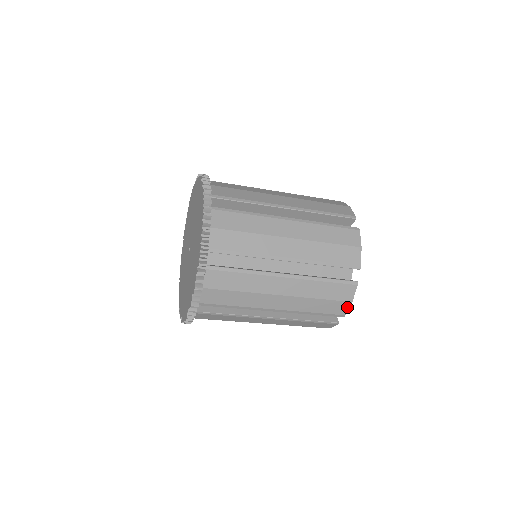
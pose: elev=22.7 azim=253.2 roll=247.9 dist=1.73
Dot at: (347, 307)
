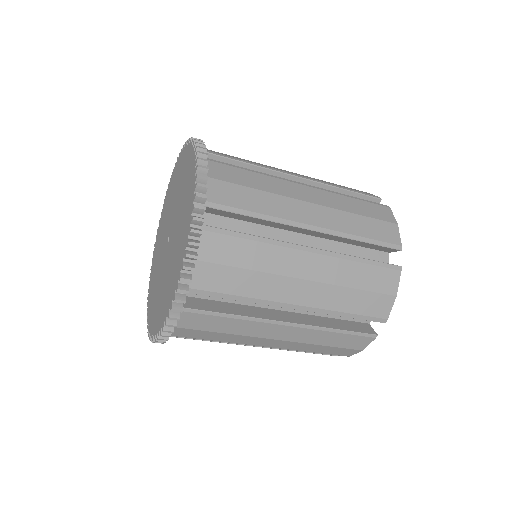
Dot at: (390, 305)
